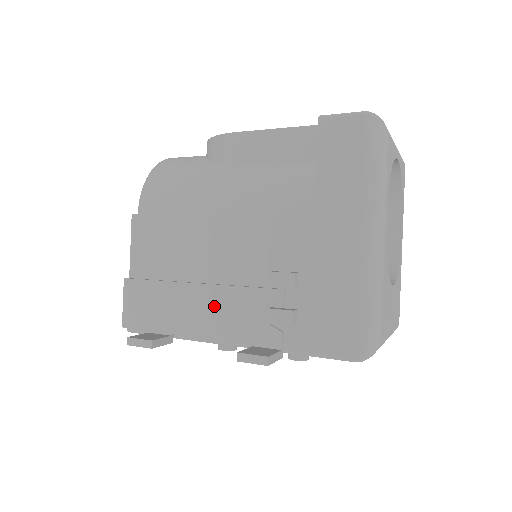
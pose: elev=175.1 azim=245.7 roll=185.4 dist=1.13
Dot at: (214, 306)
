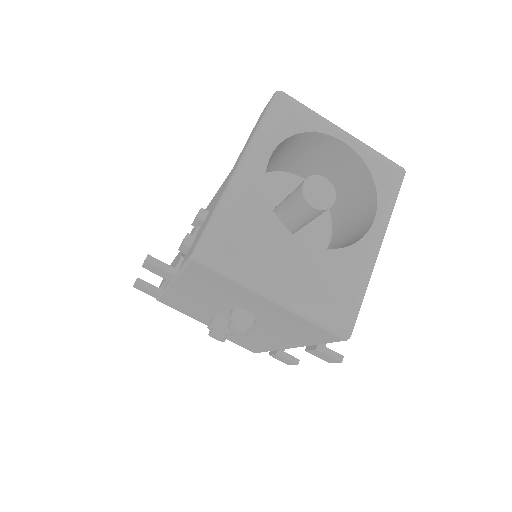
Dot at: occluded
